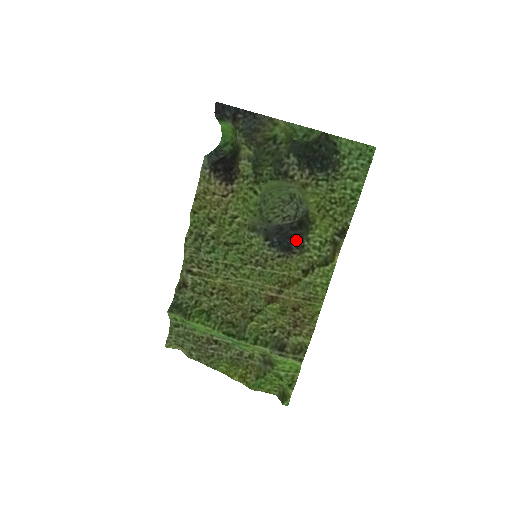
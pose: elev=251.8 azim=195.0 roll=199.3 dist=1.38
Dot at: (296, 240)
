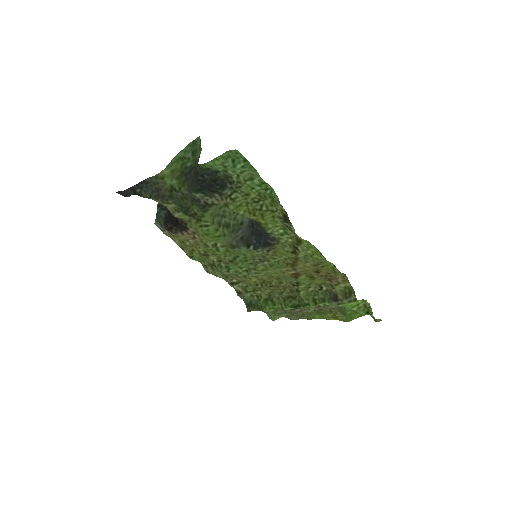
Dot at: (266, 236)
